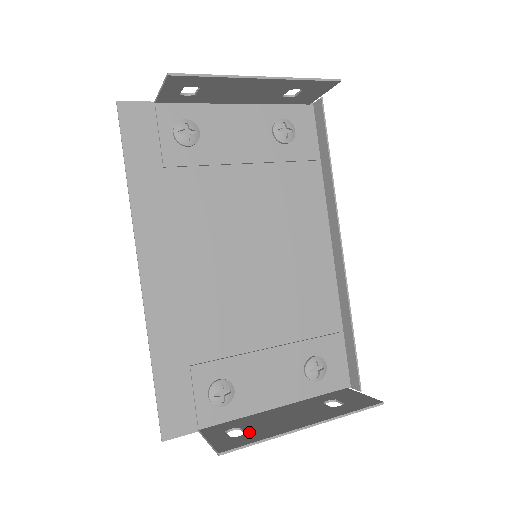
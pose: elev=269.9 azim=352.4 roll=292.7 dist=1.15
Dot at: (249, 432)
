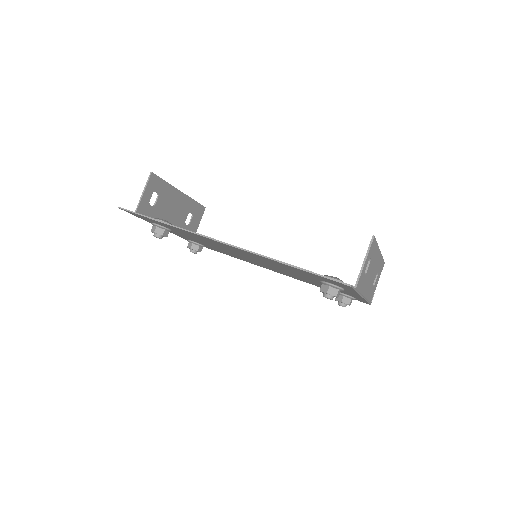
Dot at: (369, 260)
